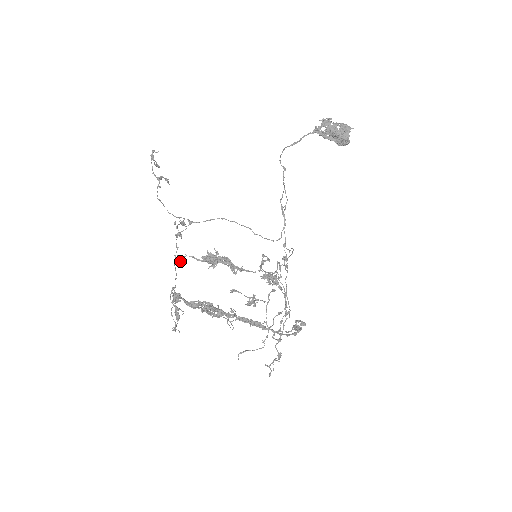
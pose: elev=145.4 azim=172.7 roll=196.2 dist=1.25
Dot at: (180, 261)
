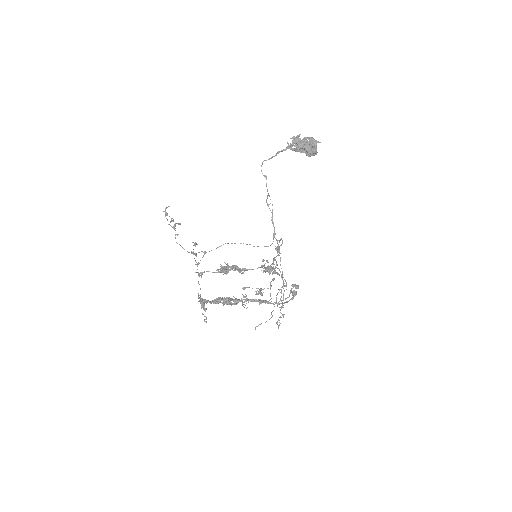
Dot at: occluded
